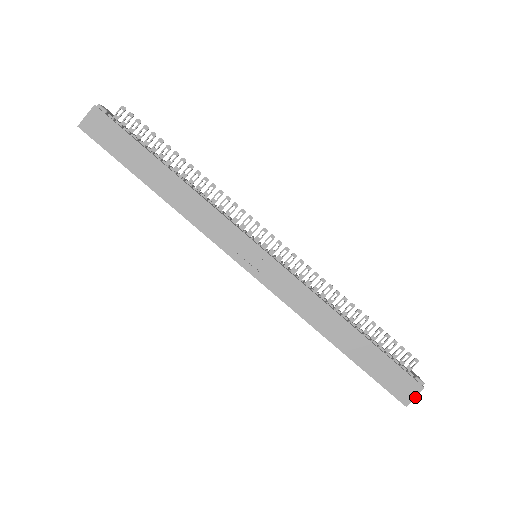
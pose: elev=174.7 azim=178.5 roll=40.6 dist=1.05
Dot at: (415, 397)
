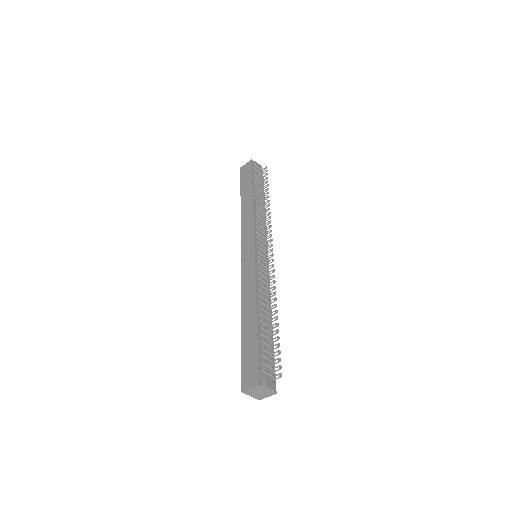
Dot at: (250, 388)
